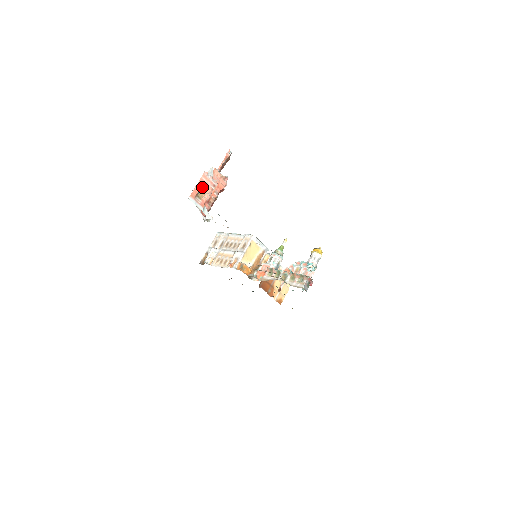
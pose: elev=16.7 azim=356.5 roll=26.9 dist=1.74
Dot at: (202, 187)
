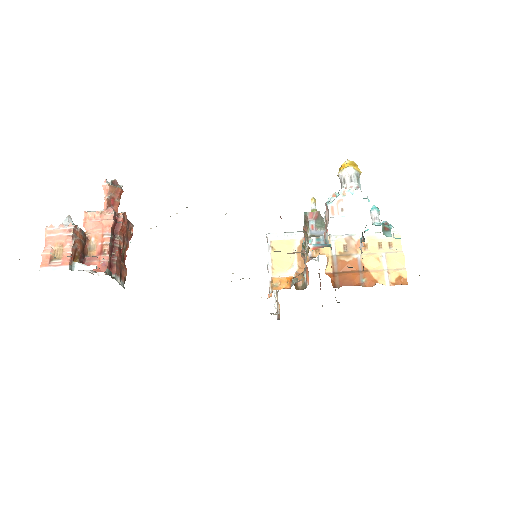
Dot at: (55, 245)
